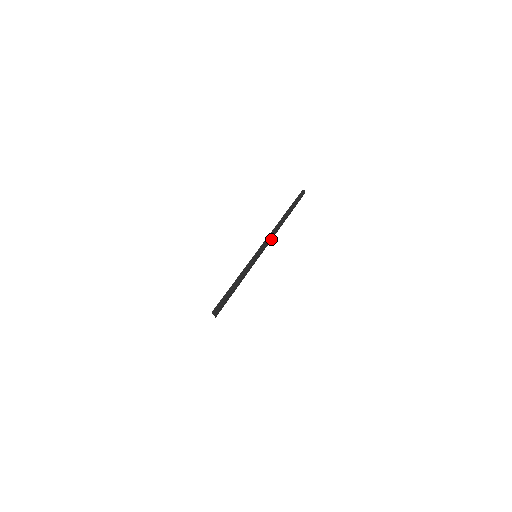
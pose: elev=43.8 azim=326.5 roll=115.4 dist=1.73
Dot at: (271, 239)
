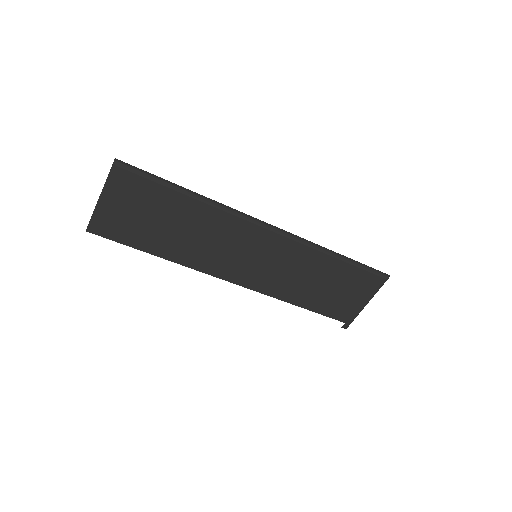
Dot at: (273, 229)
